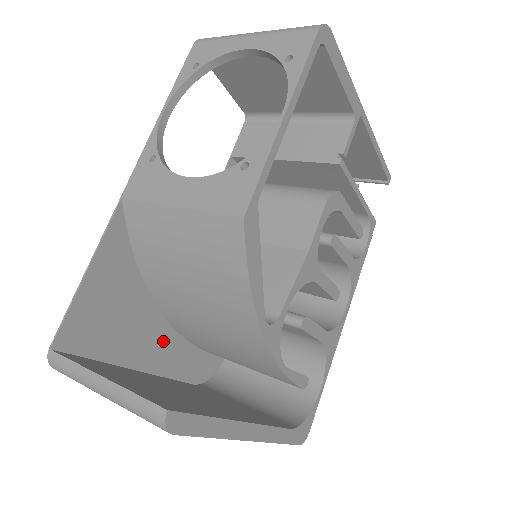
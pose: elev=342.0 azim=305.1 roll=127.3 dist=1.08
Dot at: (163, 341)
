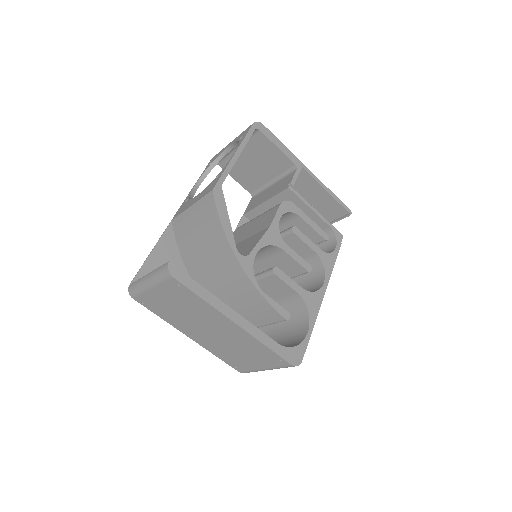
Dot at: occluded
